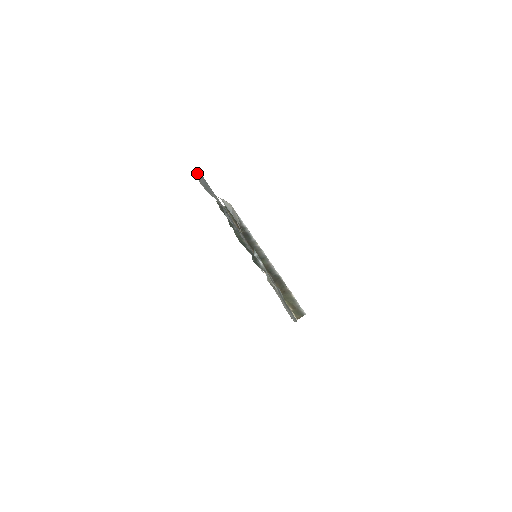
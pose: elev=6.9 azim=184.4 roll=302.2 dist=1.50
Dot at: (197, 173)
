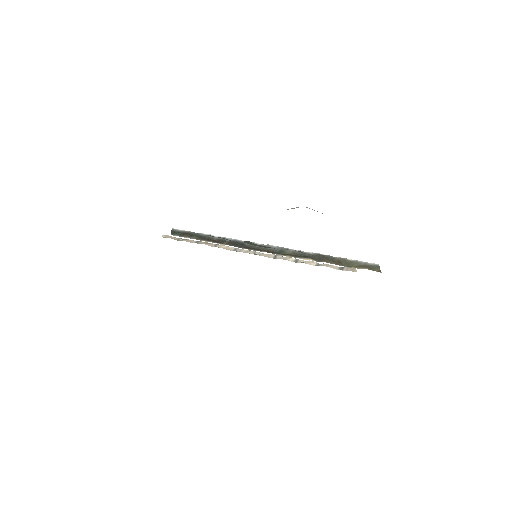
Dot at: occluded
